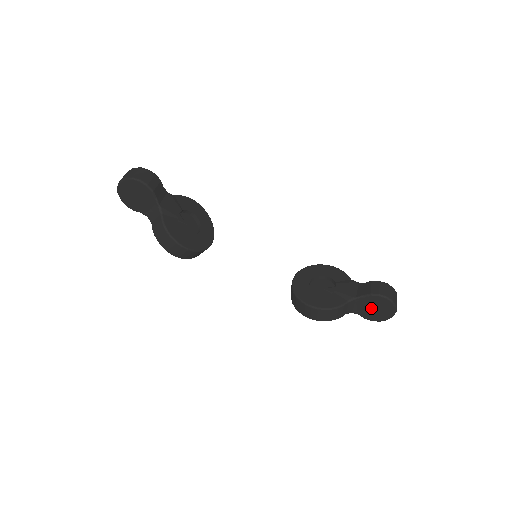
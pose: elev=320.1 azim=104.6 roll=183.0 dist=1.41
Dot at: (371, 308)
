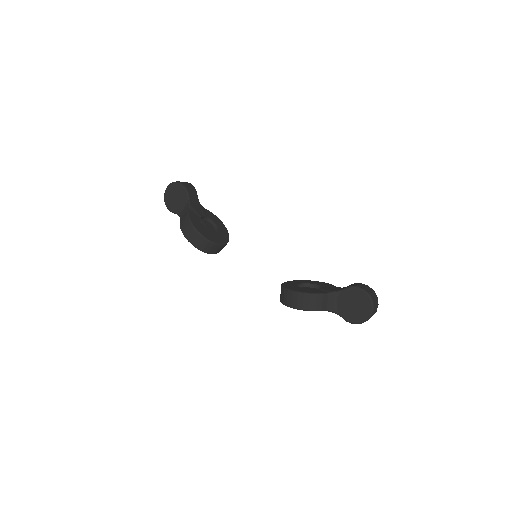
Dot at: (350, 305)
